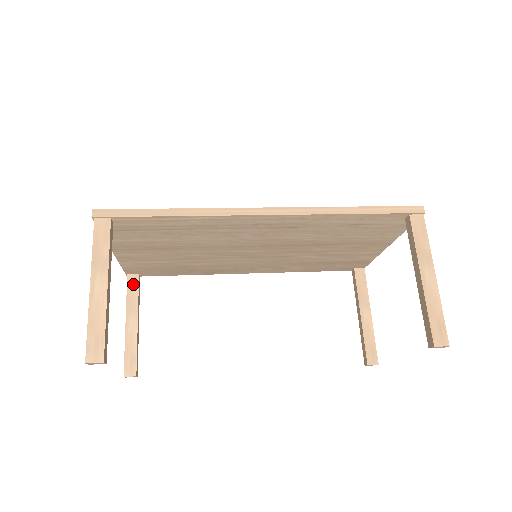
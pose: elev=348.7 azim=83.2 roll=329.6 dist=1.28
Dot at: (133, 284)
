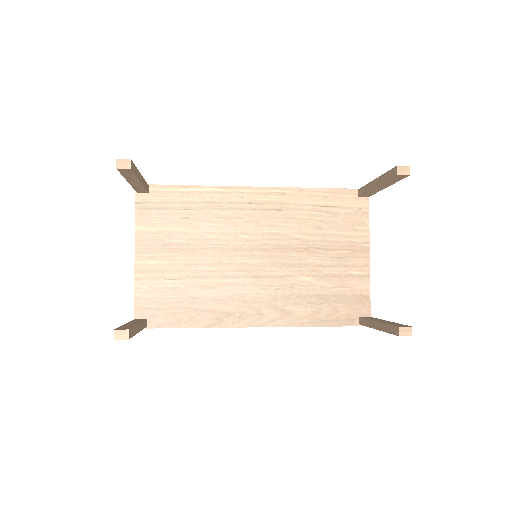
Dot at: (140, 319)
